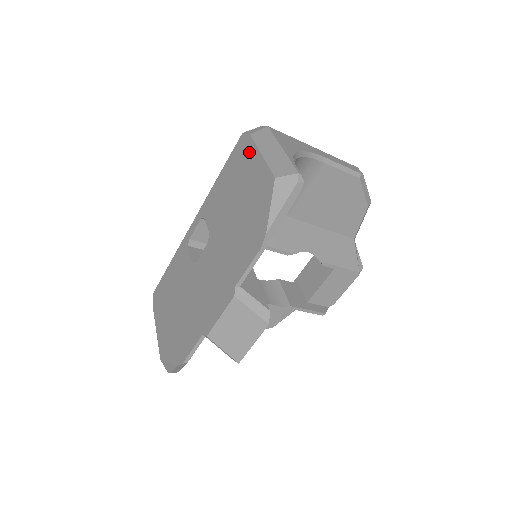
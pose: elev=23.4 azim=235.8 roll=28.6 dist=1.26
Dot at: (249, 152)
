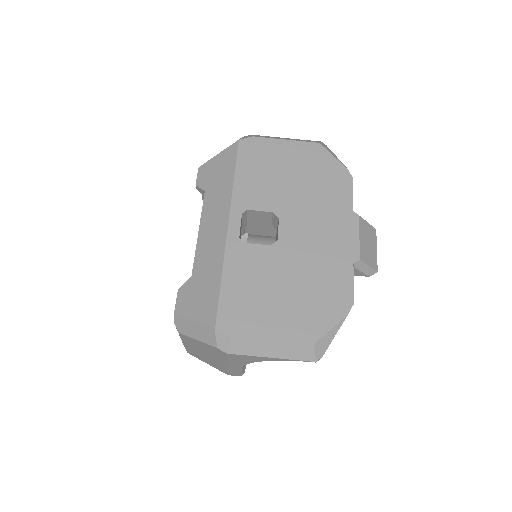
Dot at: (267, 144)
